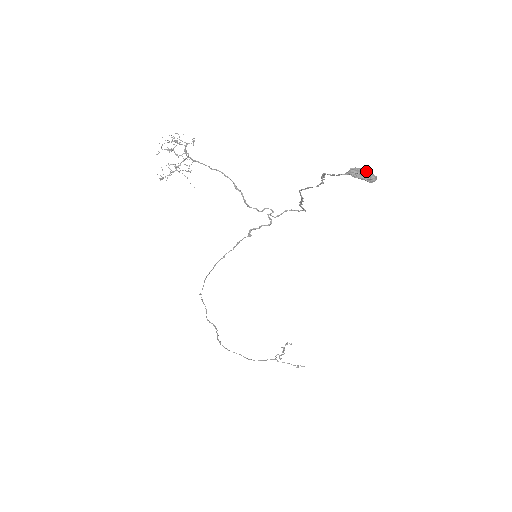
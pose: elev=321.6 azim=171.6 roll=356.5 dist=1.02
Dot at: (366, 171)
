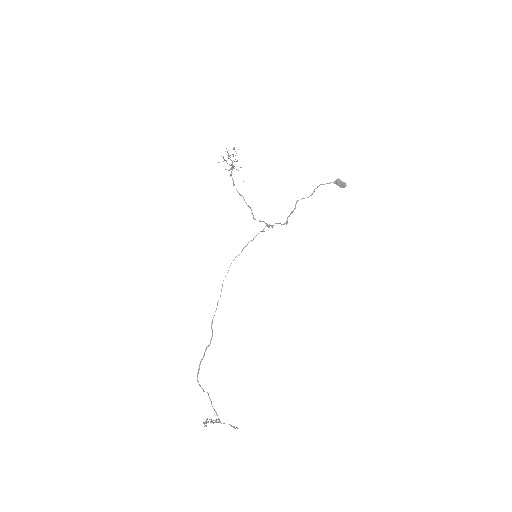
Dot at: (341, 182)
